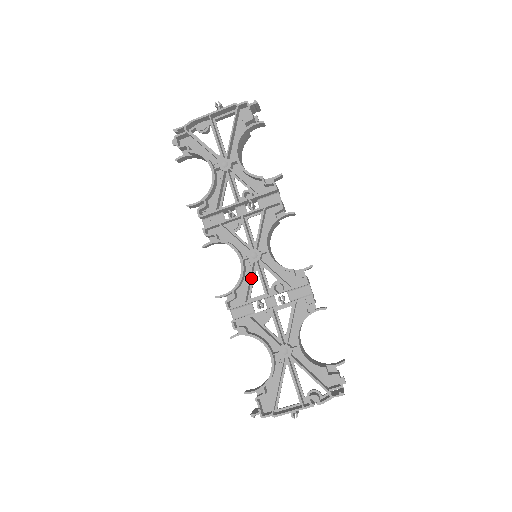
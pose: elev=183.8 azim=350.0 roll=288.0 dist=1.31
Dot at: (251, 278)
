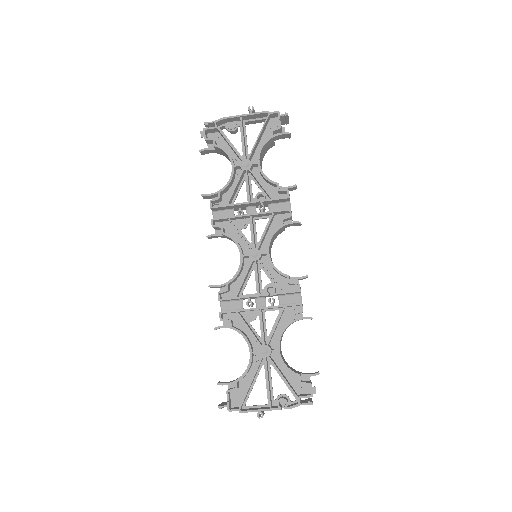
Dot at: (247, 275)
